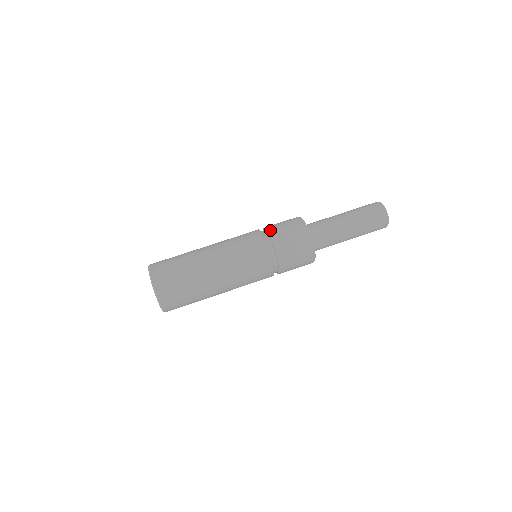
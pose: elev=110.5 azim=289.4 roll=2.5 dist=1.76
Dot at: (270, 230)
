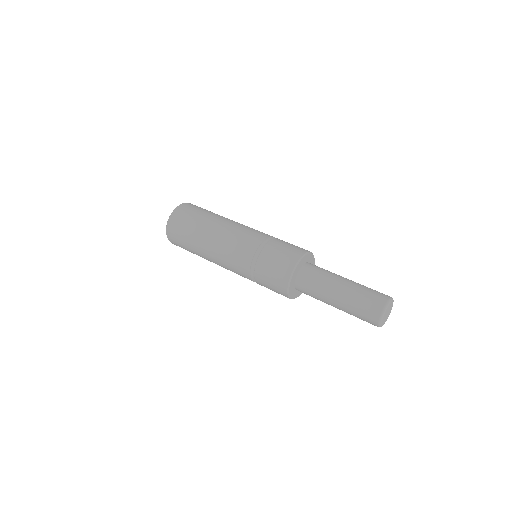
Dot at: (270, 244)
